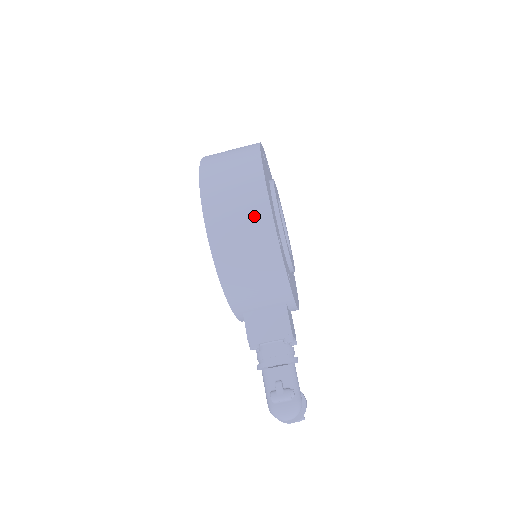
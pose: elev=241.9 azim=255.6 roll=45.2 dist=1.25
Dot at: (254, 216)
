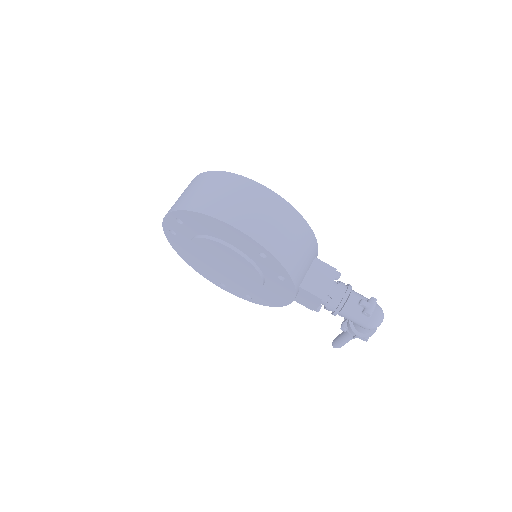
Dot at: (270, 205)
